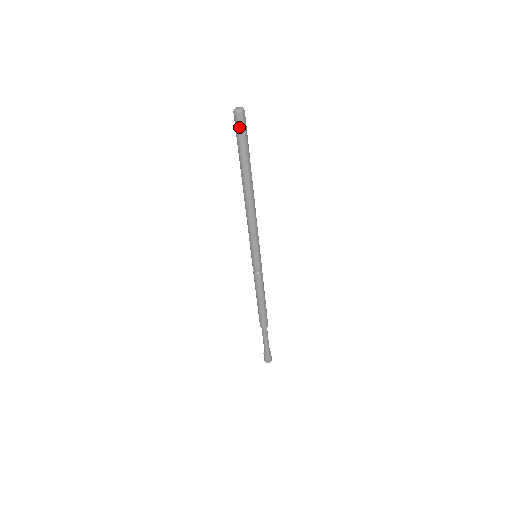
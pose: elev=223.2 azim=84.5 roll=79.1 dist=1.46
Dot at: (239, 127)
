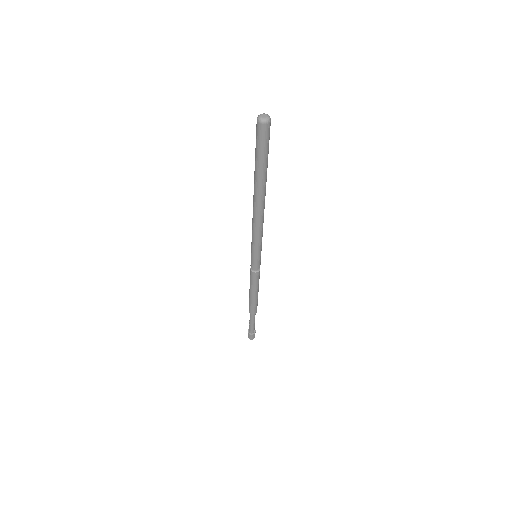
Dot at: (262, 138)
